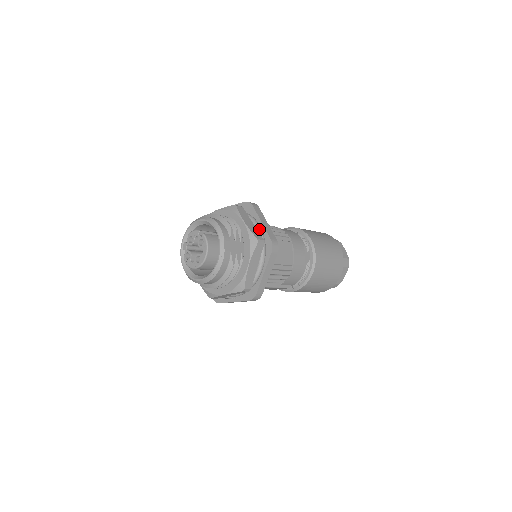
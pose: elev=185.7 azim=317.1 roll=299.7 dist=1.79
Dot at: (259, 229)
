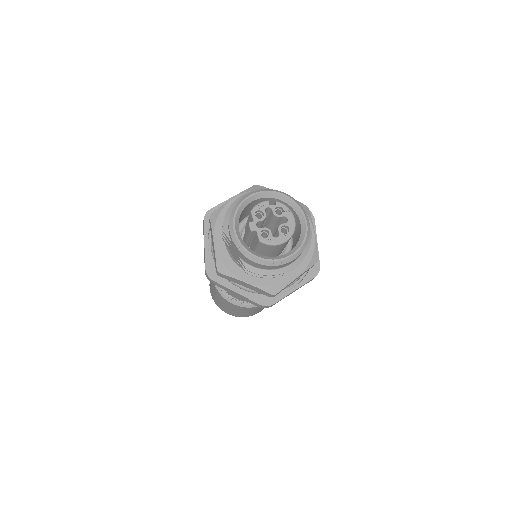
Dot at: occluded
